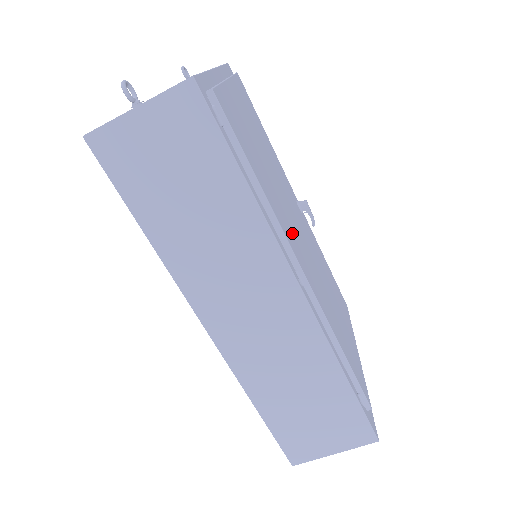
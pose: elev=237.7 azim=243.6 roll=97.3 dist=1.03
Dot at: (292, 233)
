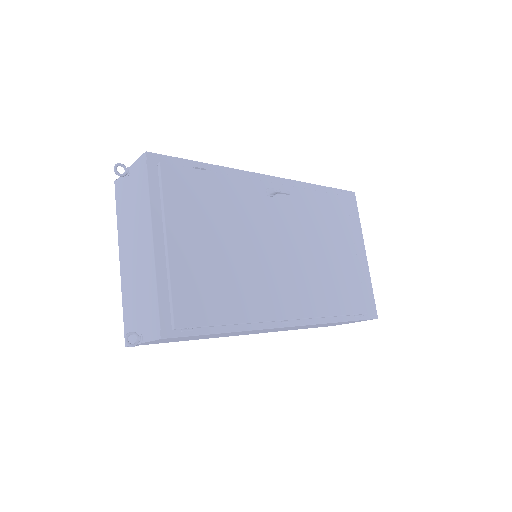
Dot at: (270, 291)
